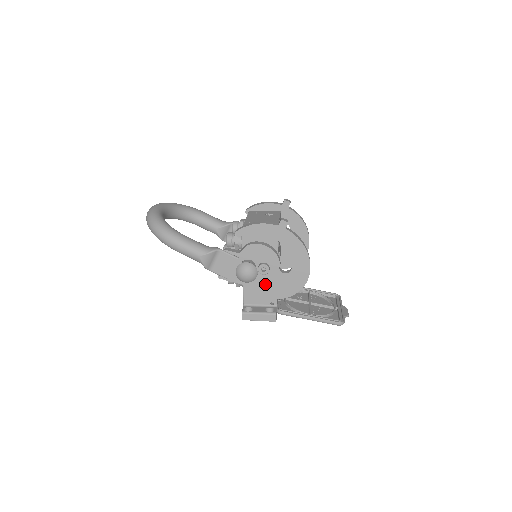
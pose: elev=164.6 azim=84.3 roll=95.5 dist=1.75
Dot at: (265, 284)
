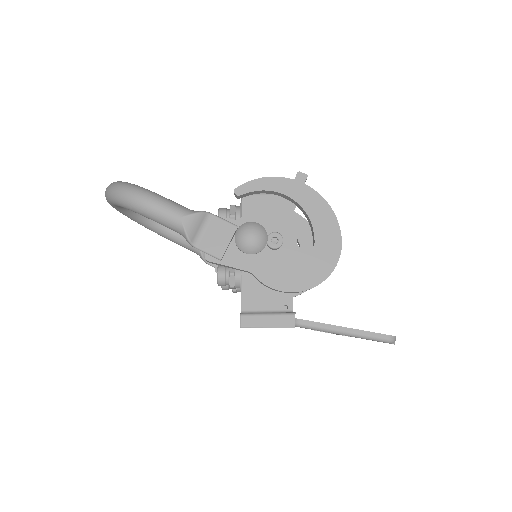
Dot at: (276, 268)
